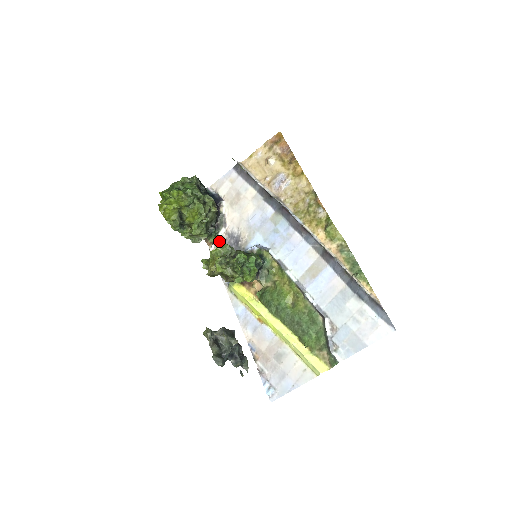
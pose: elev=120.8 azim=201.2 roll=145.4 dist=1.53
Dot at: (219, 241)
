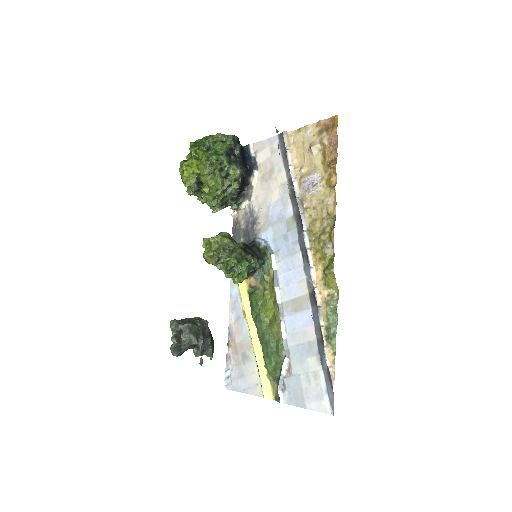
Dot at: (241, 210)
